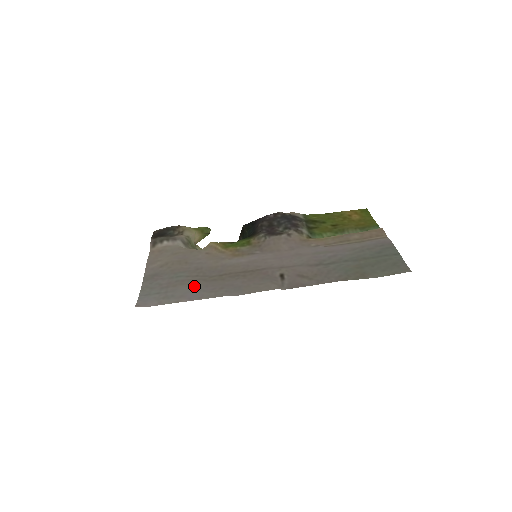
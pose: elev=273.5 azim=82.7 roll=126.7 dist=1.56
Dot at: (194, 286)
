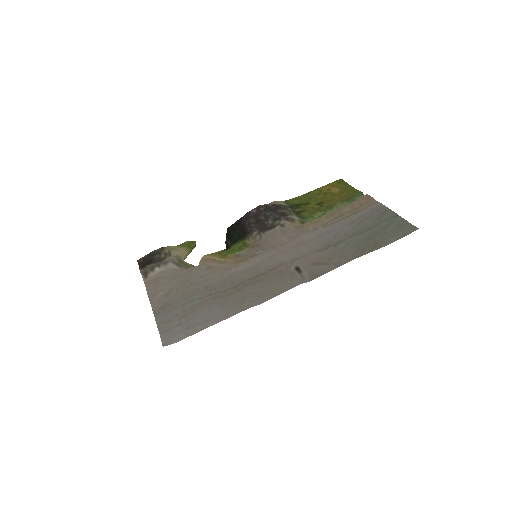
Dot at: (214, 306)
